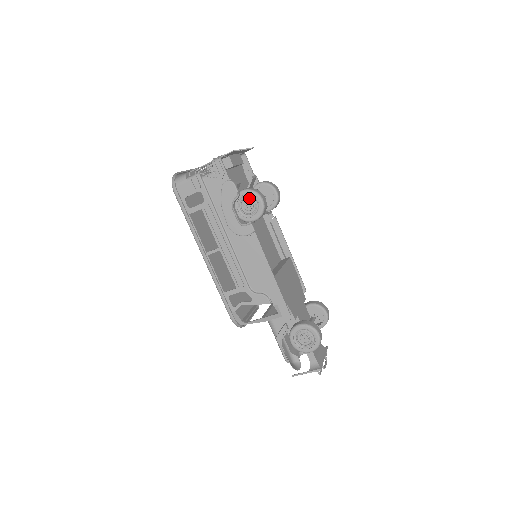
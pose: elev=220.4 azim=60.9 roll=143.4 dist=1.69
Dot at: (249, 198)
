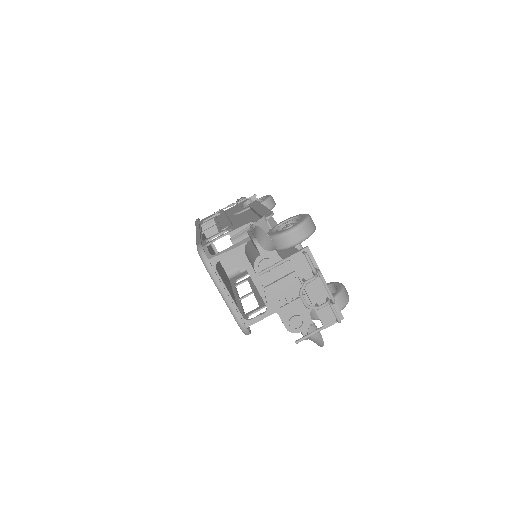
Dot at: occluded
